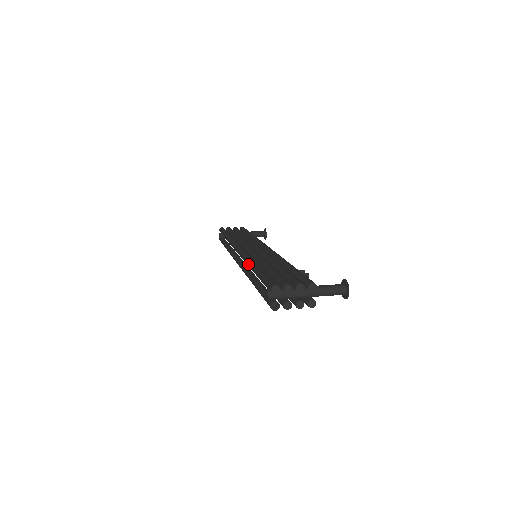
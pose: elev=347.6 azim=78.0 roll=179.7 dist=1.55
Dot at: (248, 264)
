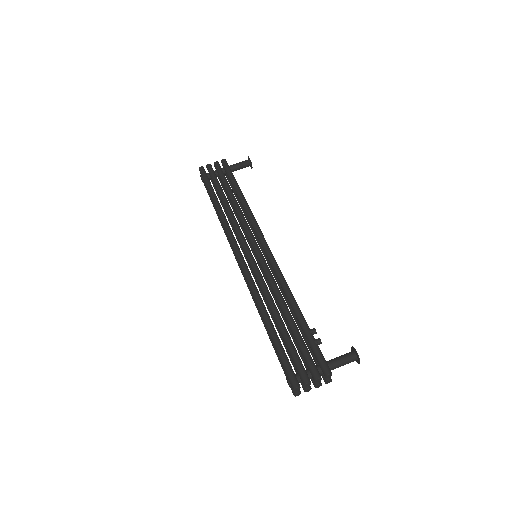
Dot at: (257, 306)
